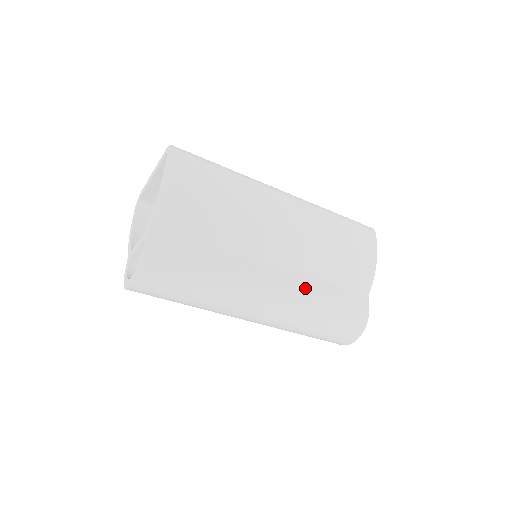
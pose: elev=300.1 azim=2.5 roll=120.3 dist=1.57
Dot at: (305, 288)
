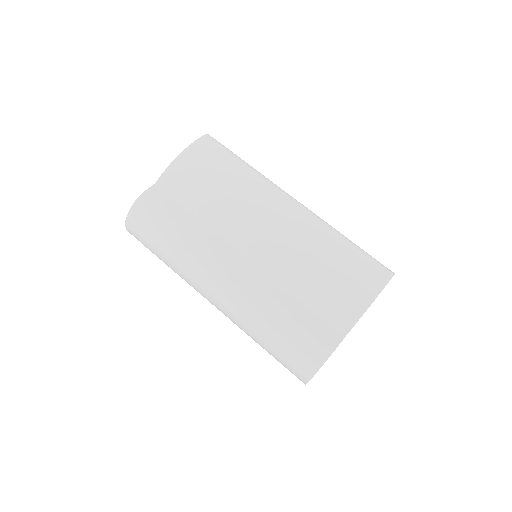
Dot at: (265, 290)
